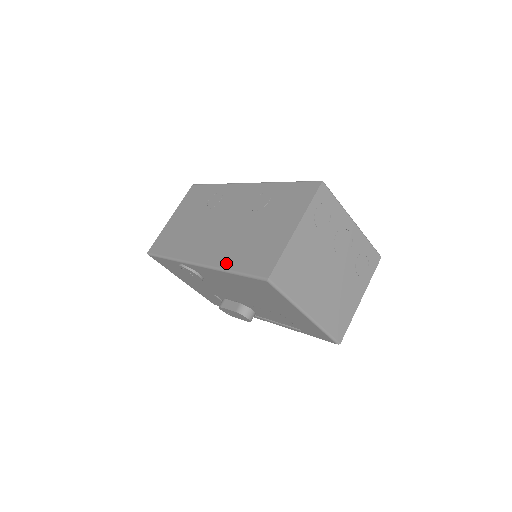
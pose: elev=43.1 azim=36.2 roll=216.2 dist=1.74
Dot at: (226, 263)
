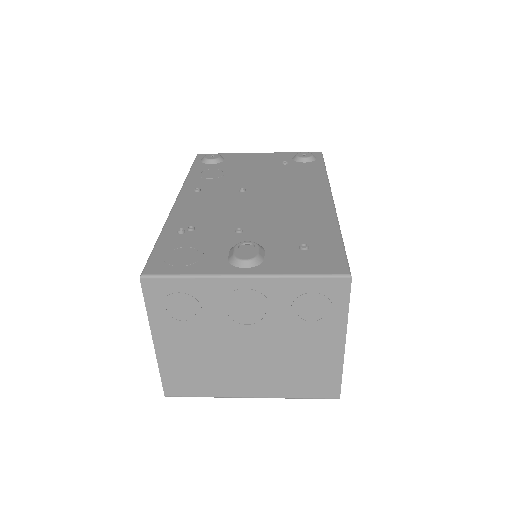
Dot at: occluded
